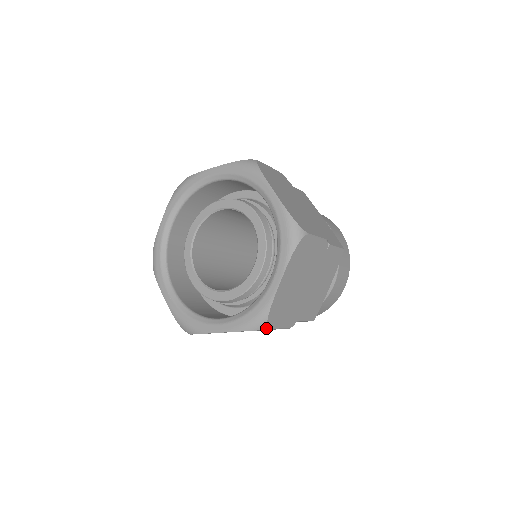
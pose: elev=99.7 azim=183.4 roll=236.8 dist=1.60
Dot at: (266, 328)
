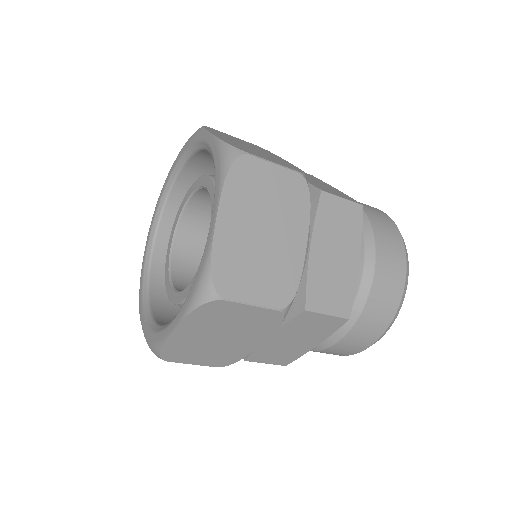
Dot at: (217, 296)
